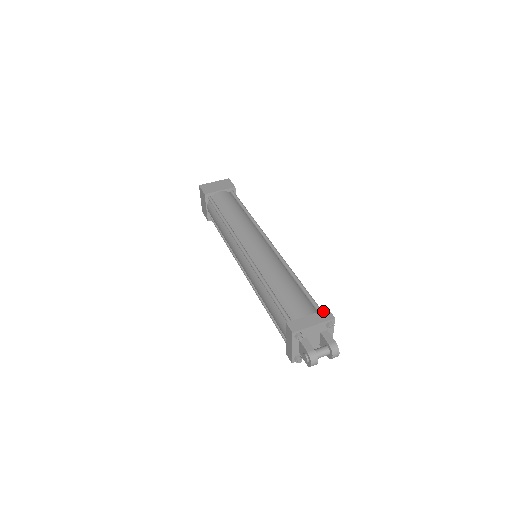
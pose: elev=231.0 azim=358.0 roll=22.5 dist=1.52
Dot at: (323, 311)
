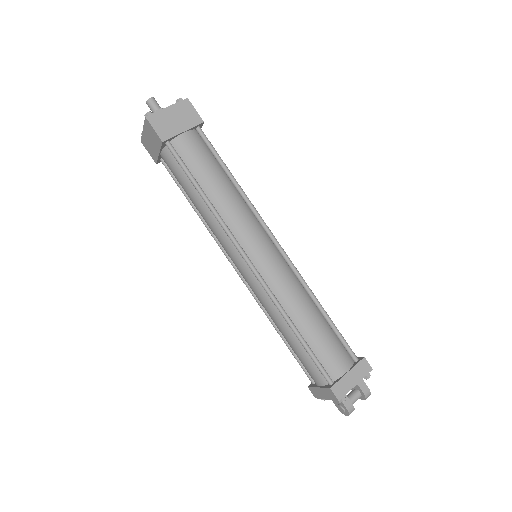
Dot at: (361, 362)
